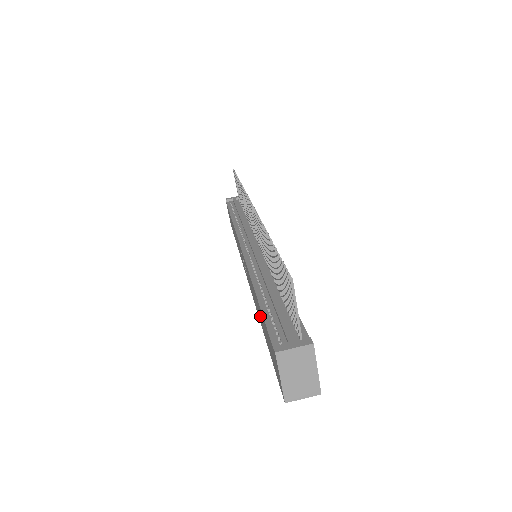
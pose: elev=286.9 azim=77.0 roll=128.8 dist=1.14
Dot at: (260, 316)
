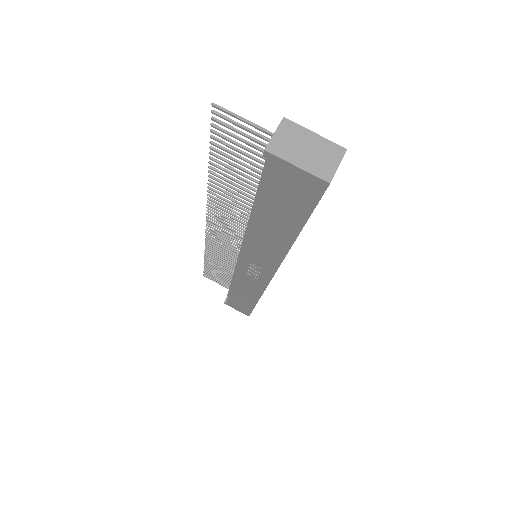
Dot at: (274, 227)
